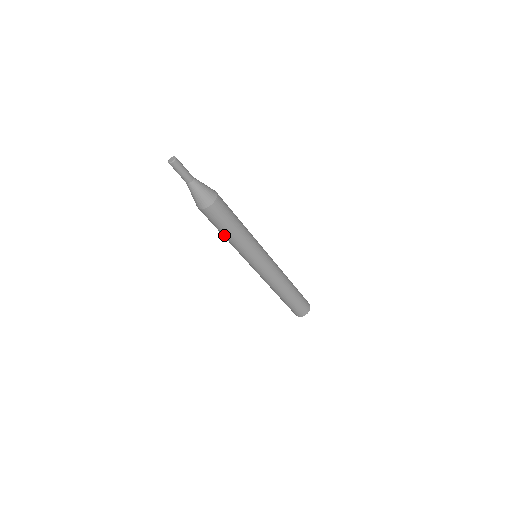
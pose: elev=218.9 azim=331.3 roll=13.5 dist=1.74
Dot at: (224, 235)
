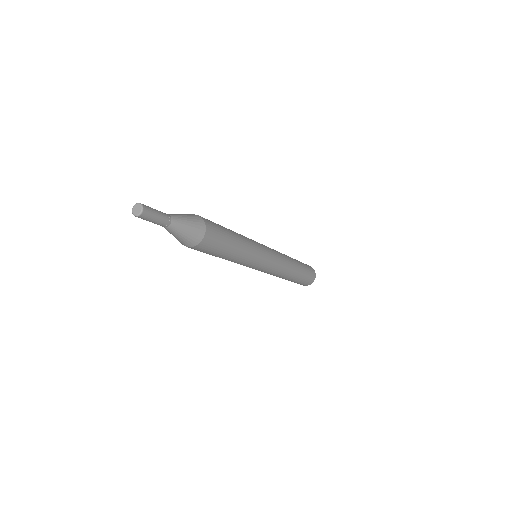
Dot at: (228, 256)
